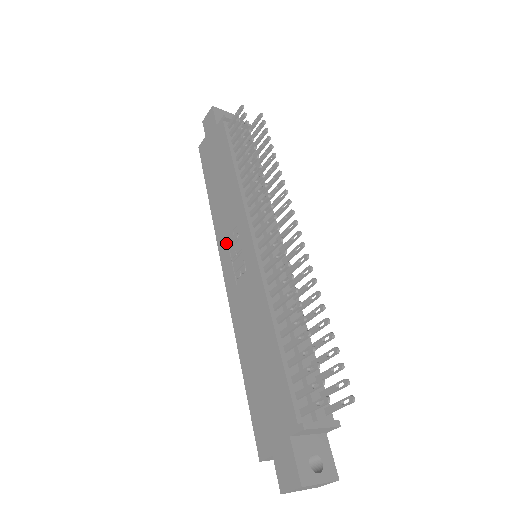
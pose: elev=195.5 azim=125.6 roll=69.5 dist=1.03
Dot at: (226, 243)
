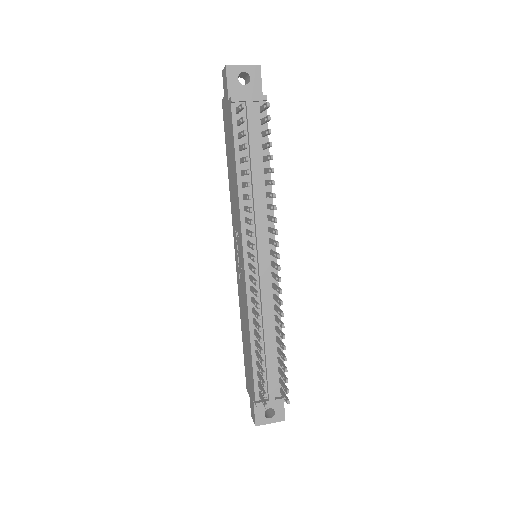
Dot at: (235, 235)
